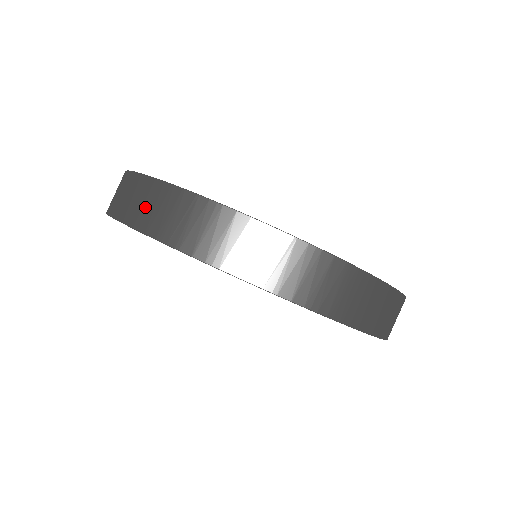
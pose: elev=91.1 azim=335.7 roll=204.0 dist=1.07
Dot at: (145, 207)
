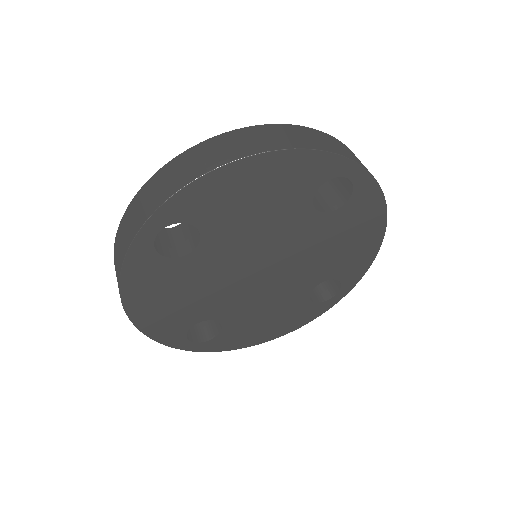
Dot at: (122, 243)
